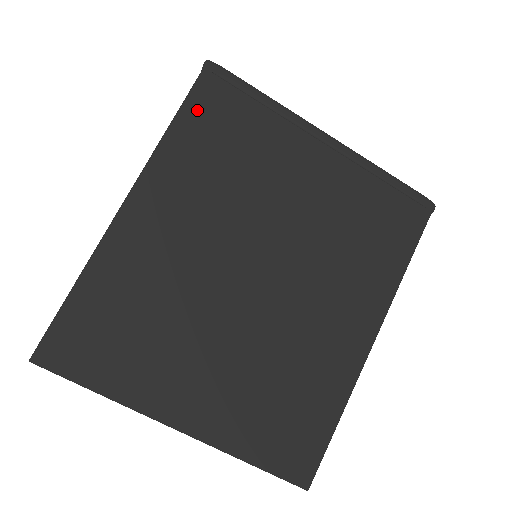
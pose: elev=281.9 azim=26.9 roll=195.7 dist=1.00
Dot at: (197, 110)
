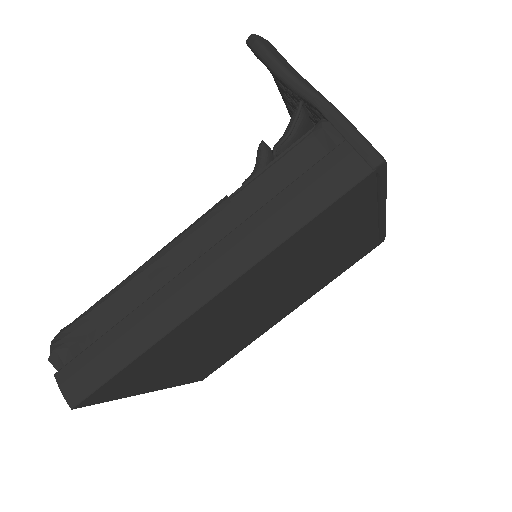
Dot at: (334, 209)
